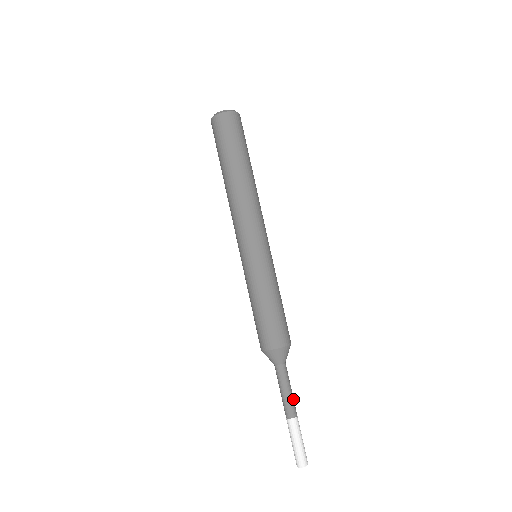
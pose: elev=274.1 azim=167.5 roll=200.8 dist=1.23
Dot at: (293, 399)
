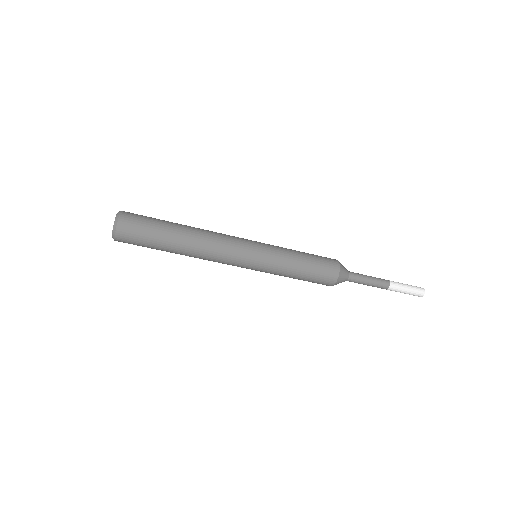
Dot at: (376, 278)
